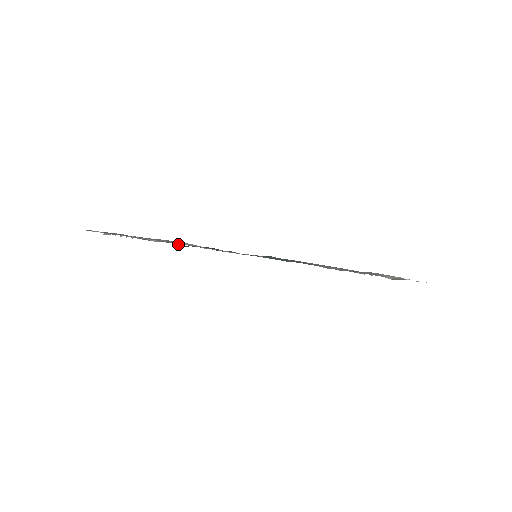
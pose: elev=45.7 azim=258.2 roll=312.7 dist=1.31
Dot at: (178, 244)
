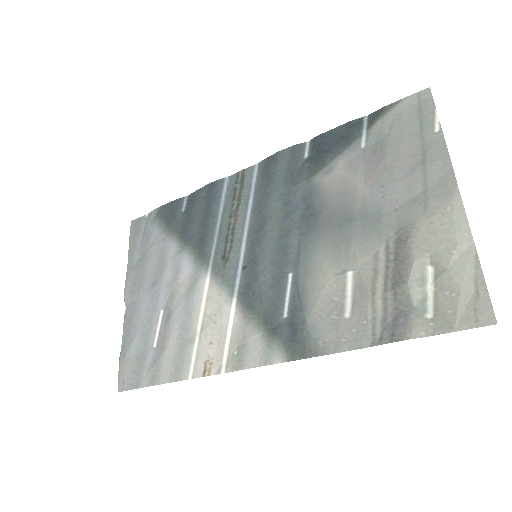
Dot at: (179, 204)
